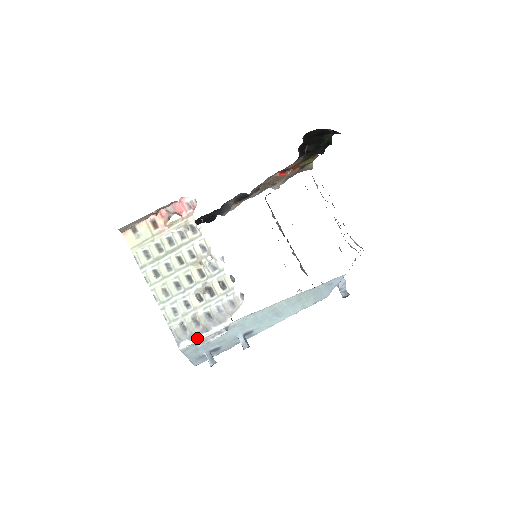
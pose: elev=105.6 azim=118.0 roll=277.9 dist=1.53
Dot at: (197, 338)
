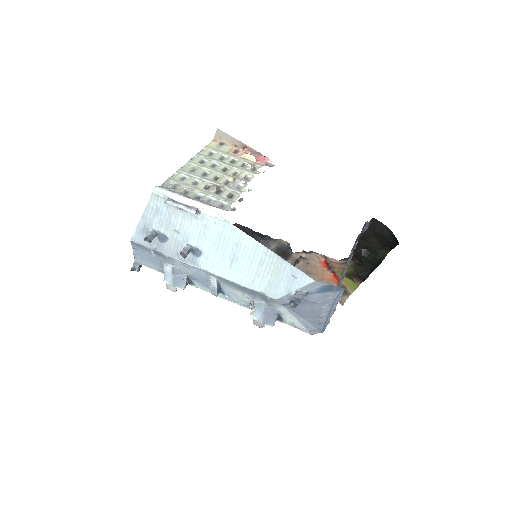
Dot at: (174, 194)
